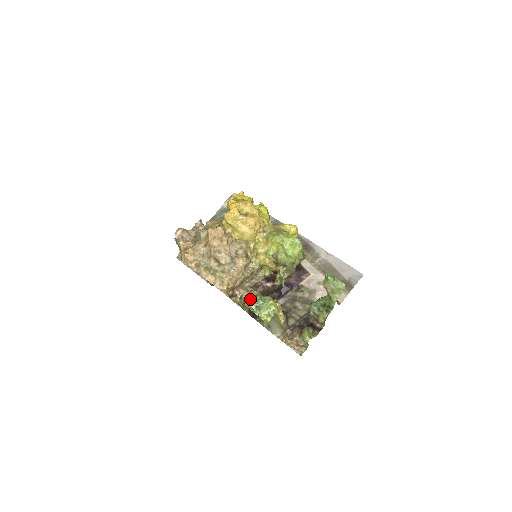
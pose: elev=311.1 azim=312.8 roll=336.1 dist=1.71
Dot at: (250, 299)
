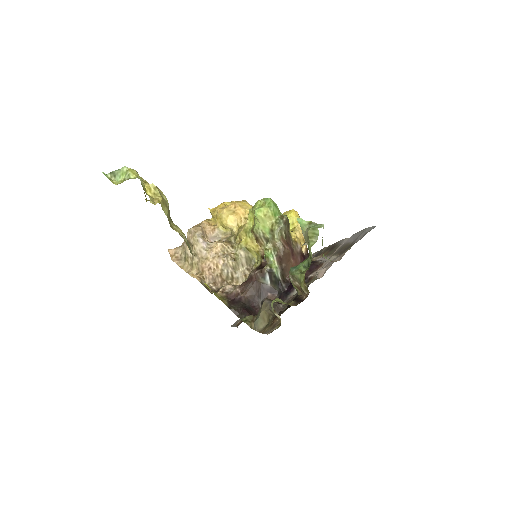
Dot at: occluded
